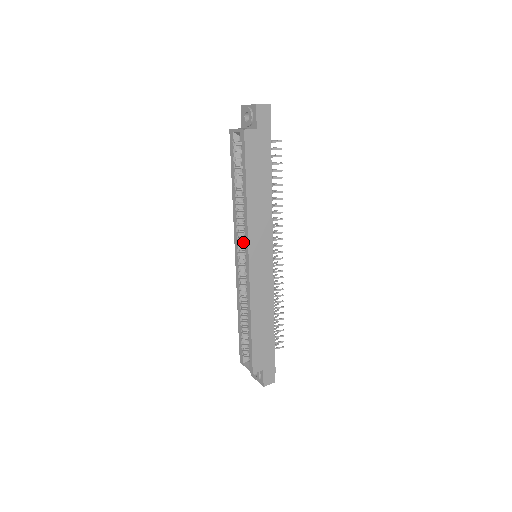
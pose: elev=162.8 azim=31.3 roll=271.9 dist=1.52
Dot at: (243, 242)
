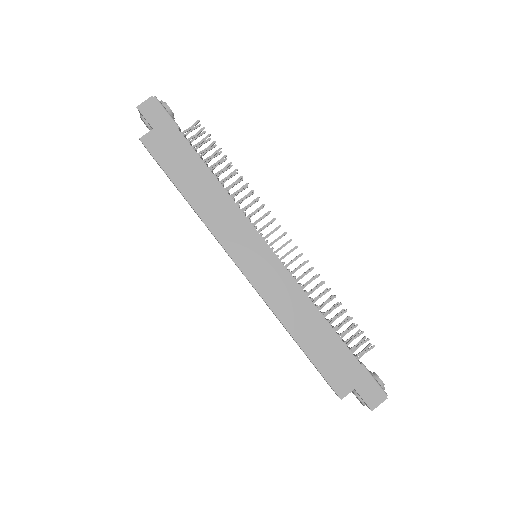
Dot at: occluded
